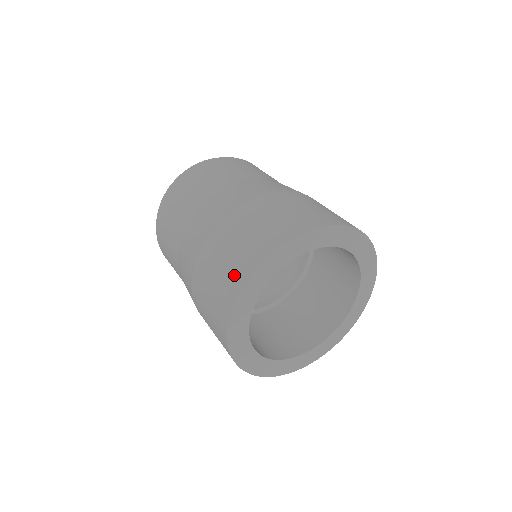
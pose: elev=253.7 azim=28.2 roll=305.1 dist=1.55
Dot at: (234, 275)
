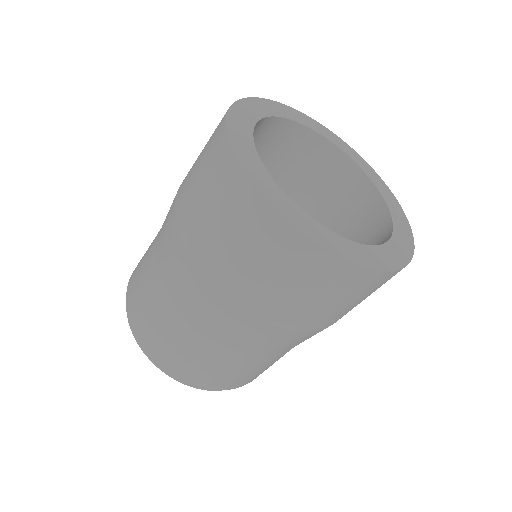
Dot at: (213, 142)
